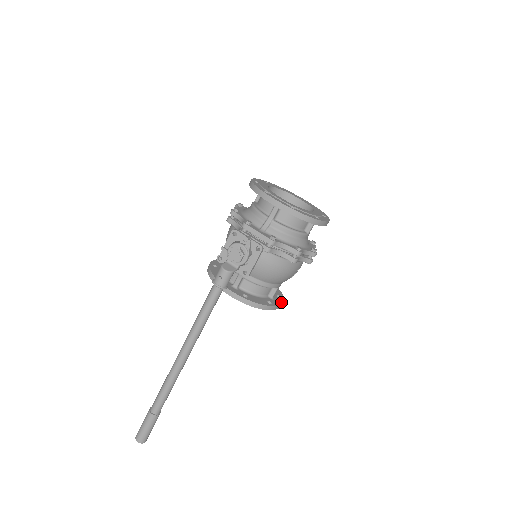
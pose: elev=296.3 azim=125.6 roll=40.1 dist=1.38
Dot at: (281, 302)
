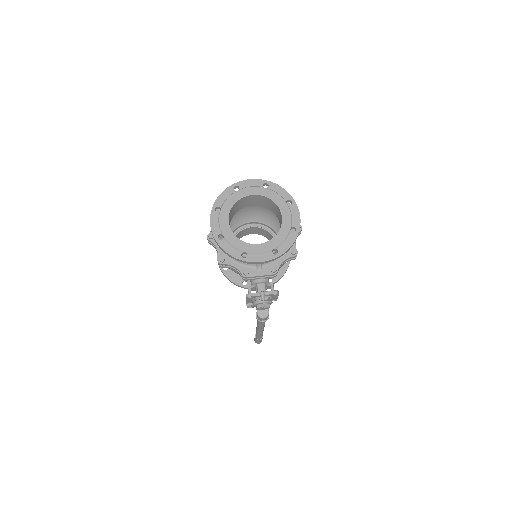
Dot at: occluded
